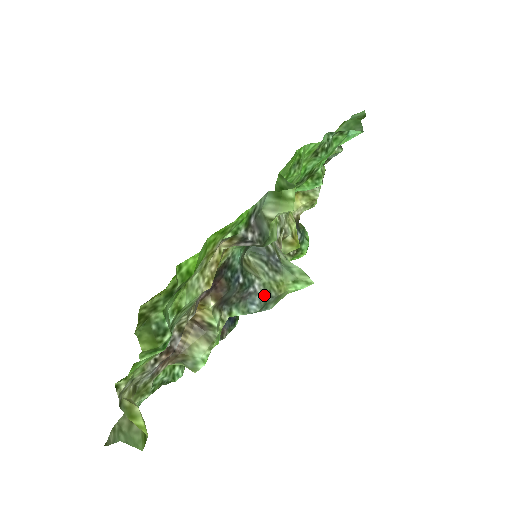
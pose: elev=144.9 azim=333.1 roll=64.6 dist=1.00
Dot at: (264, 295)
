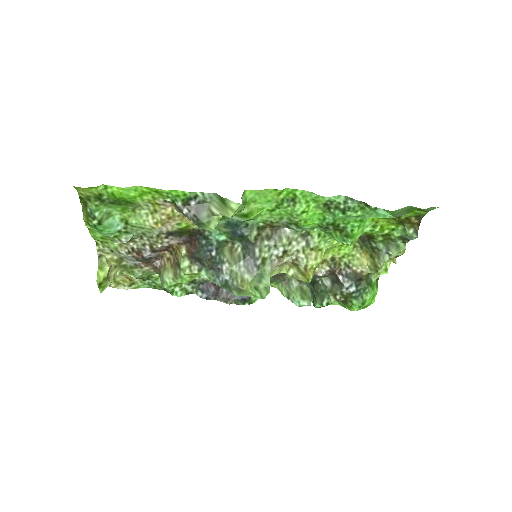
Dot at: (227, 278)
